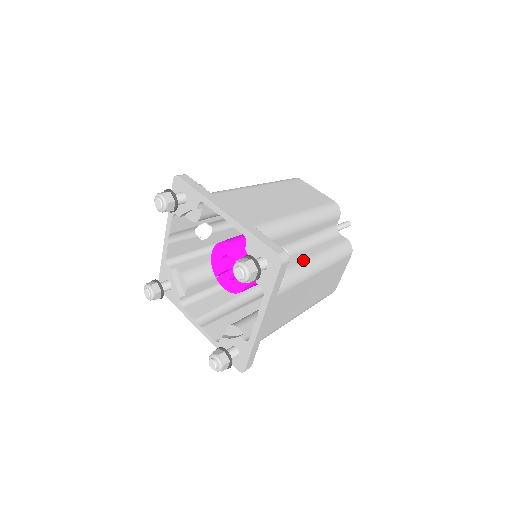
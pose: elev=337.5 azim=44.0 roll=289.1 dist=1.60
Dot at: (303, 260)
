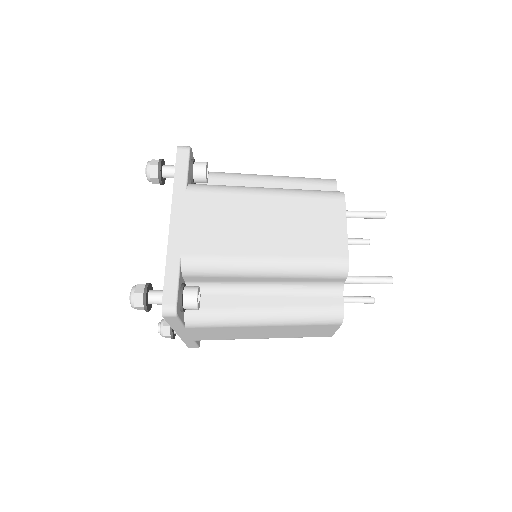
Dot at: (245, 307)
